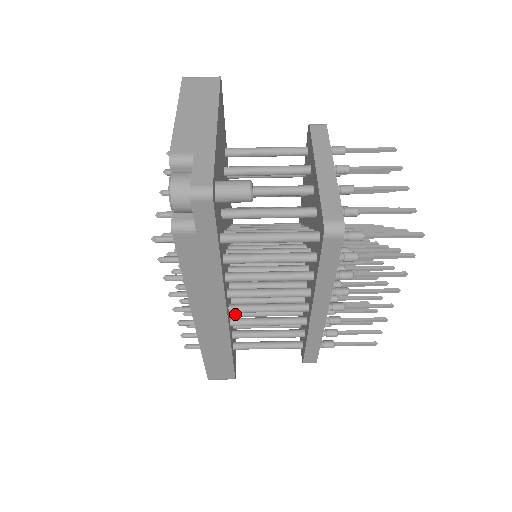
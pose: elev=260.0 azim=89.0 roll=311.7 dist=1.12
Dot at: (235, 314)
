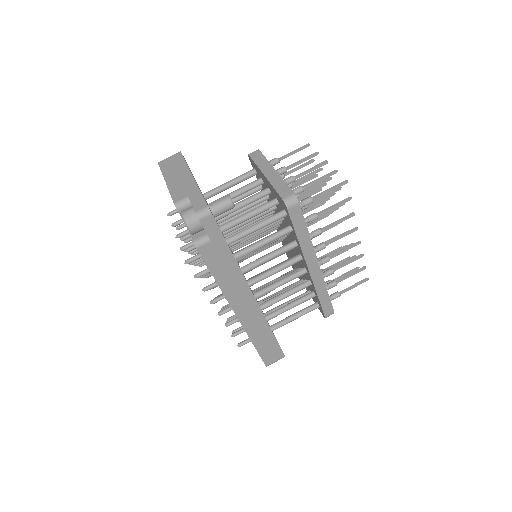
Dot at: occluded
